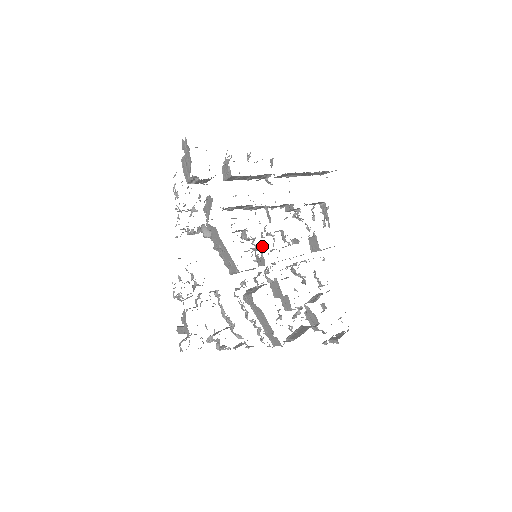
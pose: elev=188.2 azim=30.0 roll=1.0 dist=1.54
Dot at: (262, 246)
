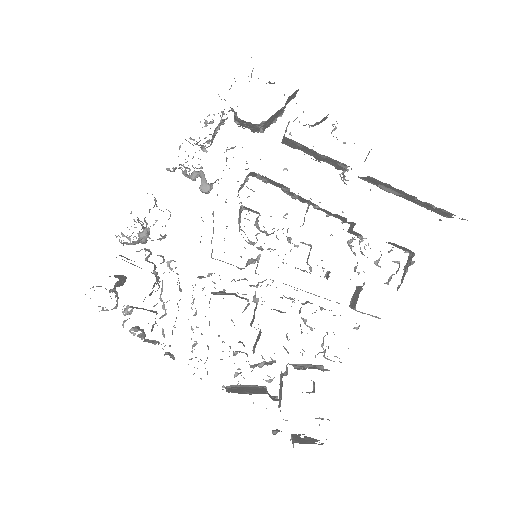
Dot at: (269, 248)
